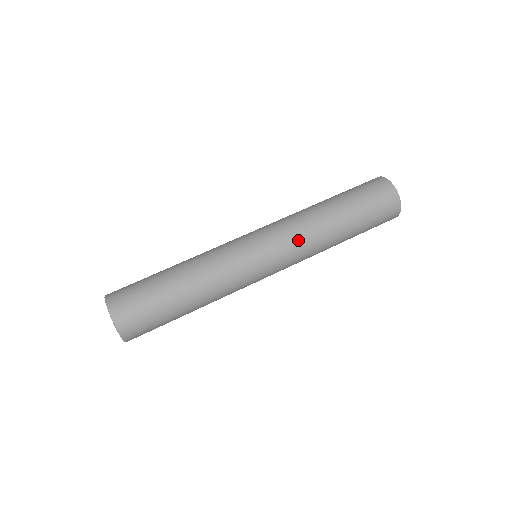
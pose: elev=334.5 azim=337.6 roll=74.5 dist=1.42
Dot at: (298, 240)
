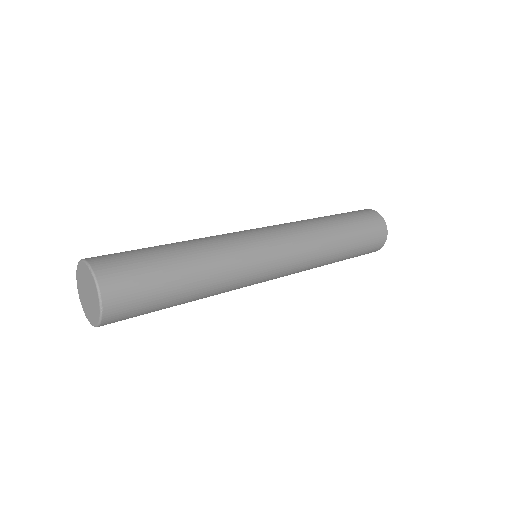
Dot at: (300, 232)
